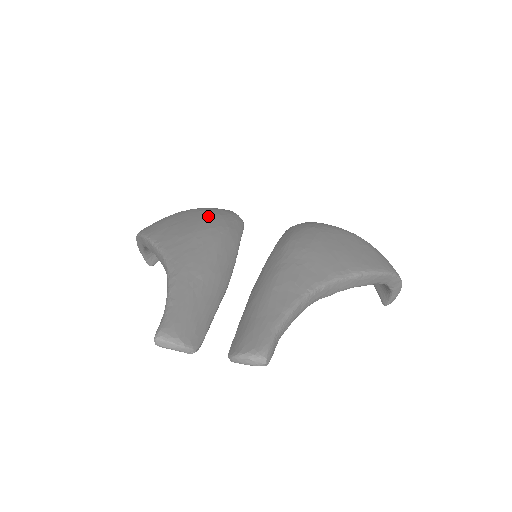
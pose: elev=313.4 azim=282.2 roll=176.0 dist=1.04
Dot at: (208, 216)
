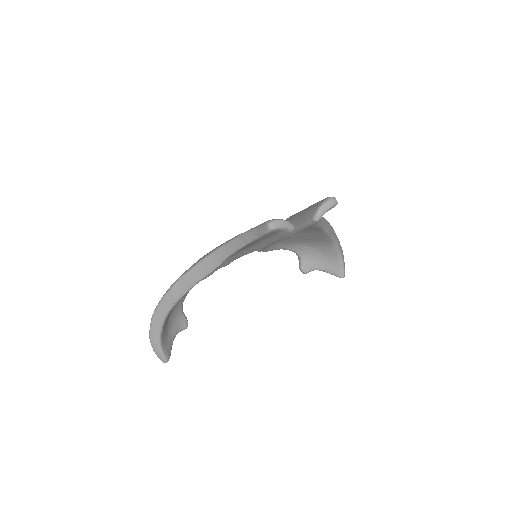
Dot at: occluded
